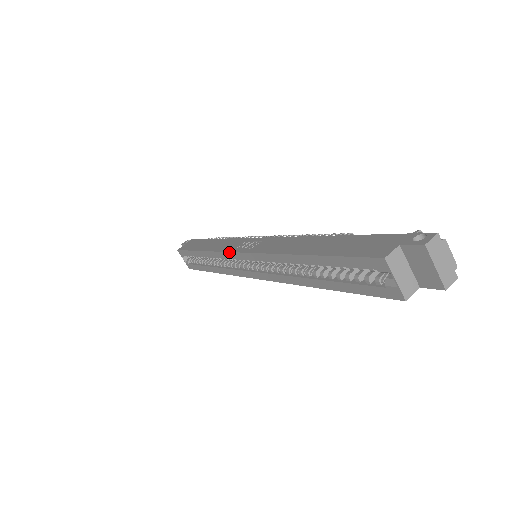
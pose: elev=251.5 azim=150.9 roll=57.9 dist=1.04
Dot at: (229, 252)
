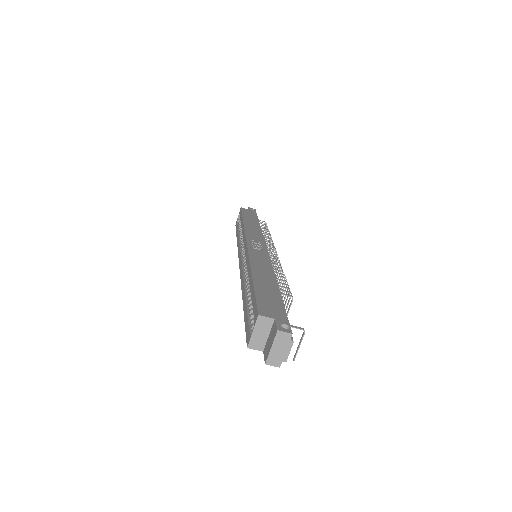
Dot at: (246, 237)
